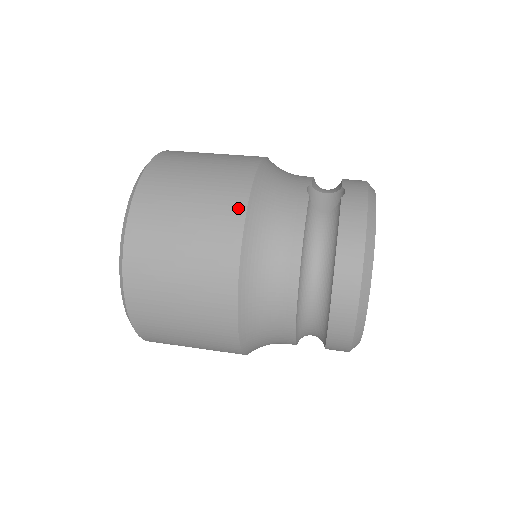
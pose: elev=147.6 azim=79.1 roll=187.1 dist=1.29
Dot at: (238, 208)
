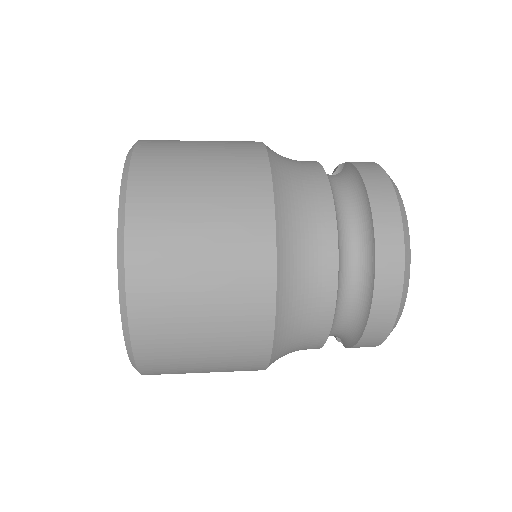
Dot at: (256, 147)
